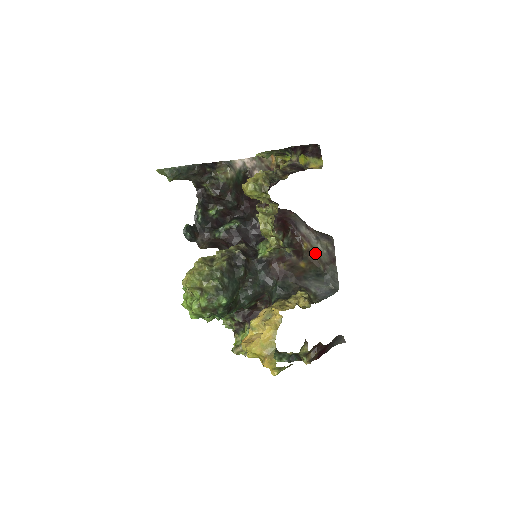
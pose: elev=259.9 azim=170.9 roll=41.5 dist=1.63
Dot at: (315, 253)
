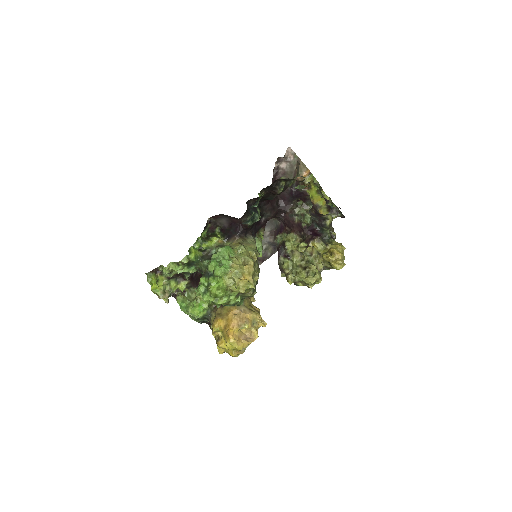
Dot at: occluded
